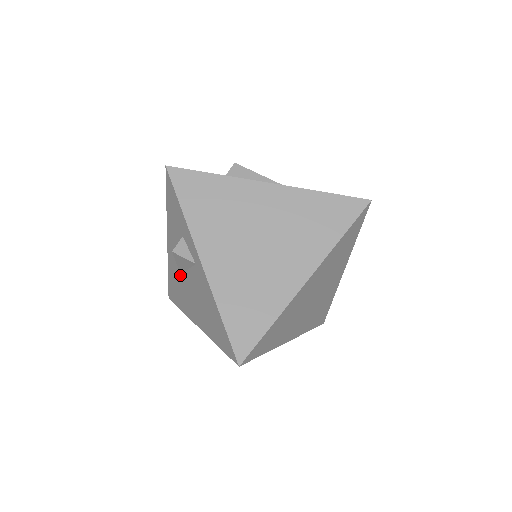
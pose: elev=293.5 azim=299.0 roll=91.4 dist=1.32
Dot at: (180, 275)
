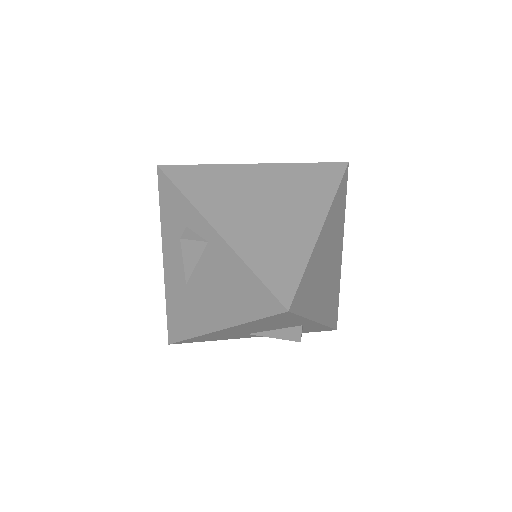
Dot at: (185, 286)
